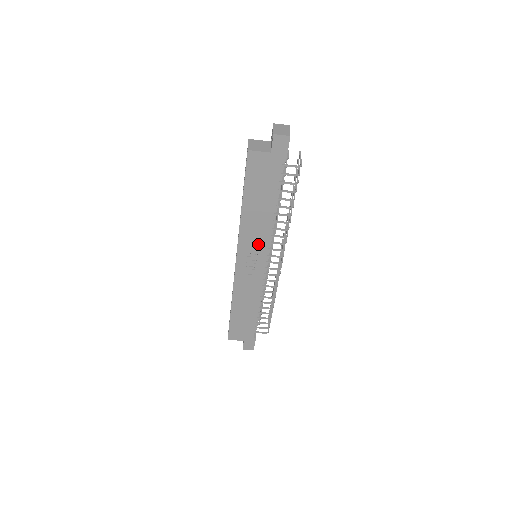
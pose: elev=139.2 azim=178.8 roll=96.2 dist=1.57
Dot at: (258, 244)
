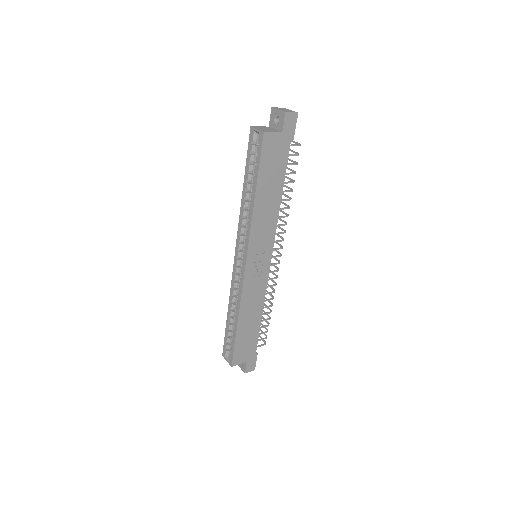
Dot at: (266, 237)
